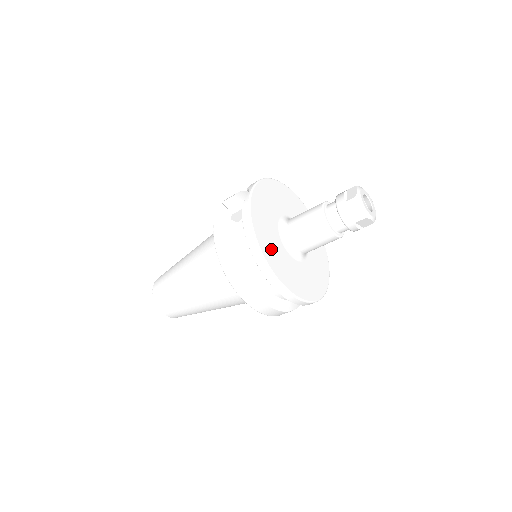
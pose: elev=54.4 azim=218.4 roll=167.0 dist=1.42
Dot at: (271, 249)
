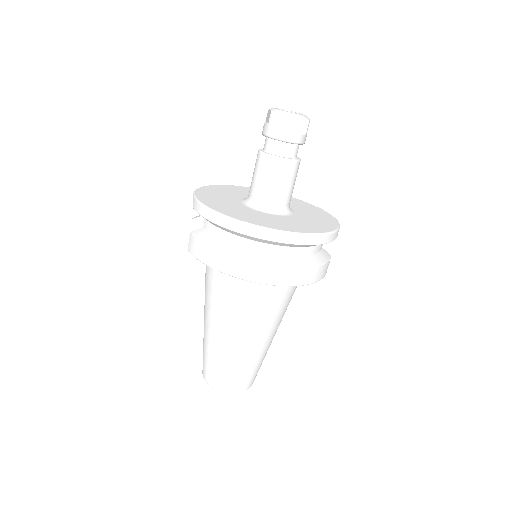
Dot at: (243, 215)
